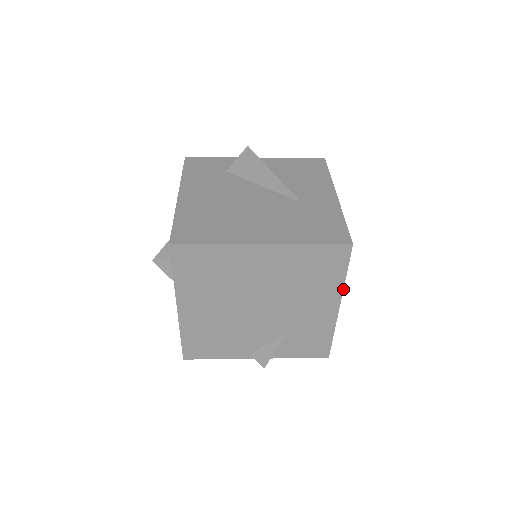
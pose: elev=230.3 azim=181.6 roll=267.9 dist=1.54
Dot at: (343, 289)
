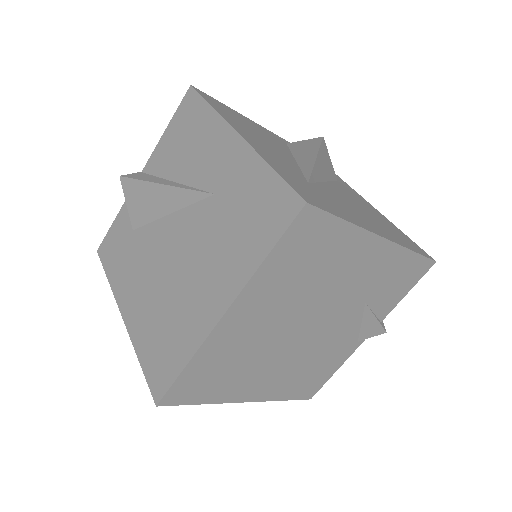
Dot at: (363, 229)
